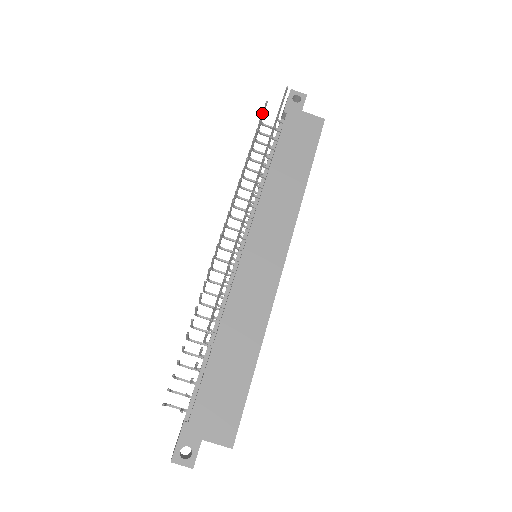
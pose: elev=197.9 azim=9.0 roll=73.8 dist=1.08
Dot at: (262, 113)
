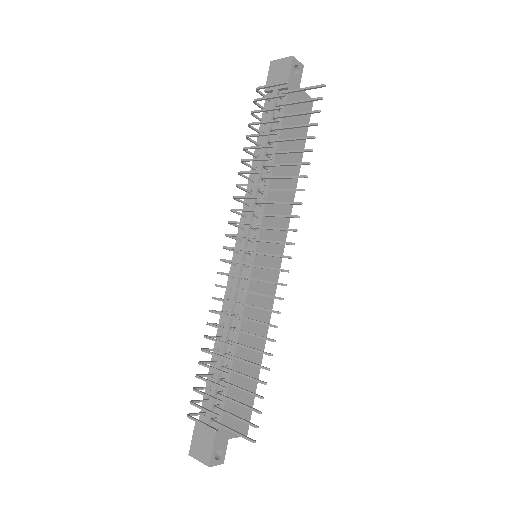
Dot at: (281, 96)
